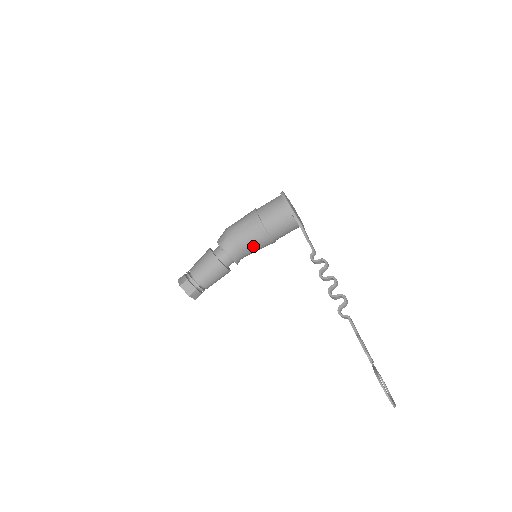
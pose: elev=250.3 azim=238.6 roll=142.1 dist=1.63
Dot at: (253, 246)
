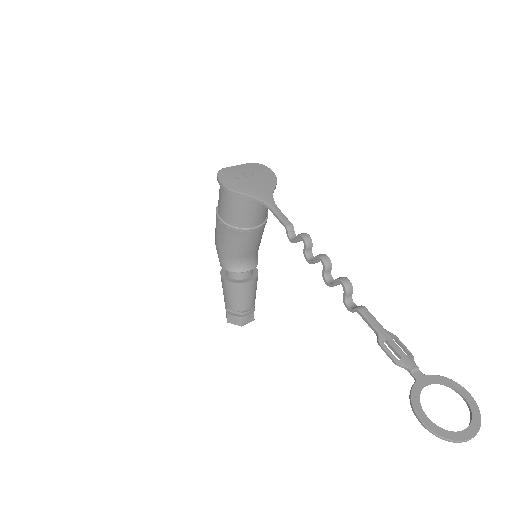
Dot at: (246, 247)
